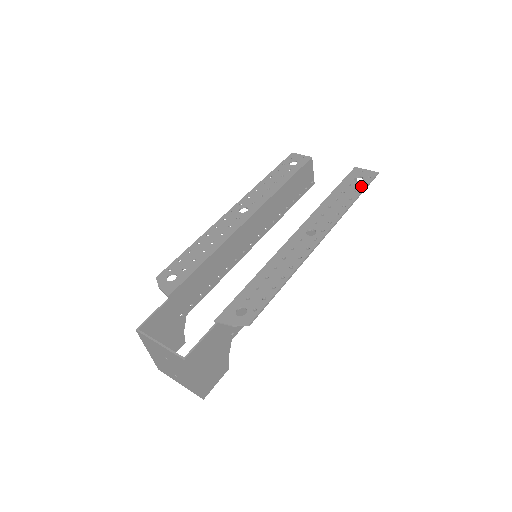
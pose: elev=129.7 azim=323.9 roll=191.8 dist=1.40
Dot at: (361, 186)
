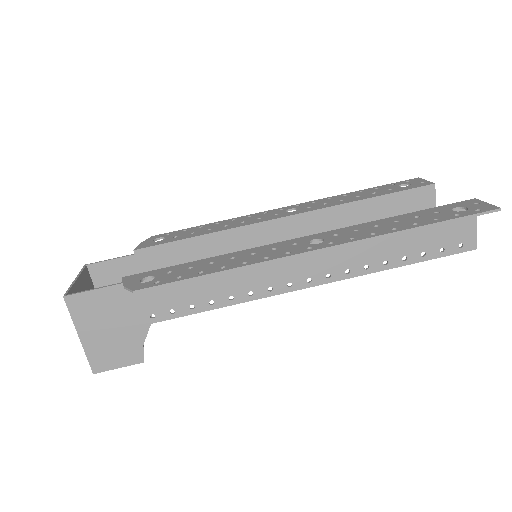
Dot at: (450, 216)
